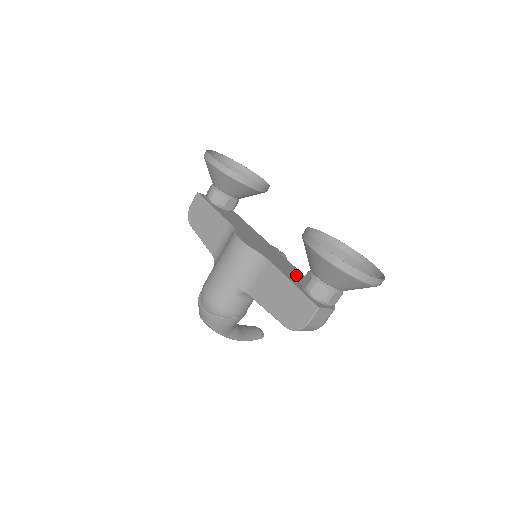
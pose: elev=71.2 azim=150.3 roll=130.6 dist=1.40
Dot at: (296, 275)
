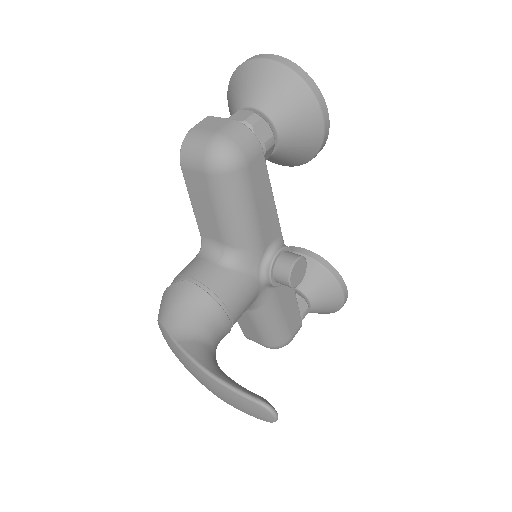
Dot at: occluded
